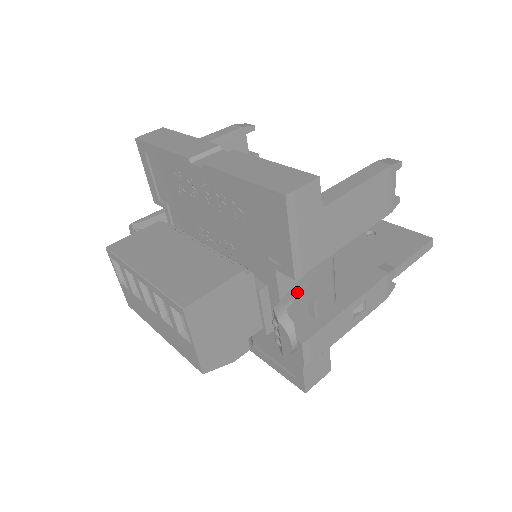
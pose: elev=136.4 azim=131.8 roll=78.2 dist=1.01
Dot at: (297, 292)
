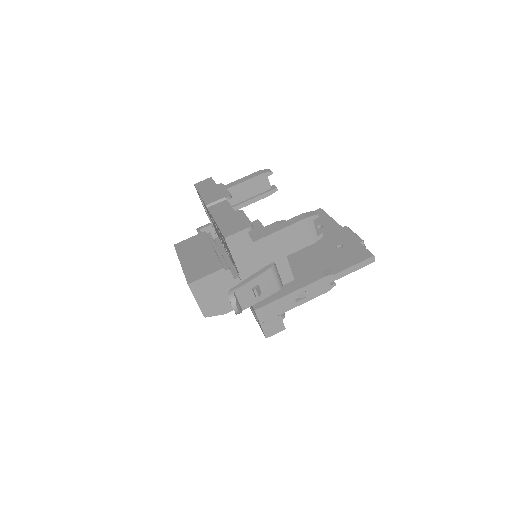
Dot at: (244, 283)
